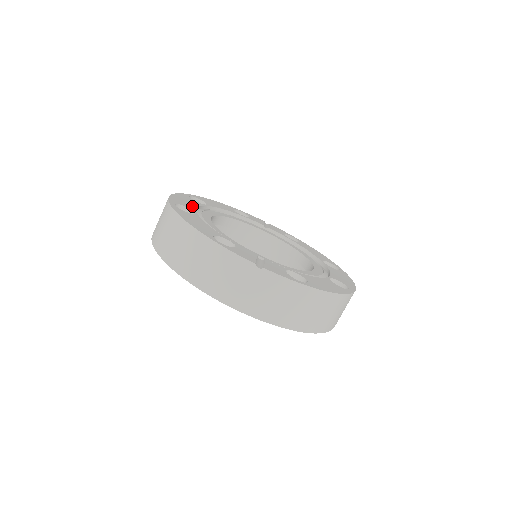
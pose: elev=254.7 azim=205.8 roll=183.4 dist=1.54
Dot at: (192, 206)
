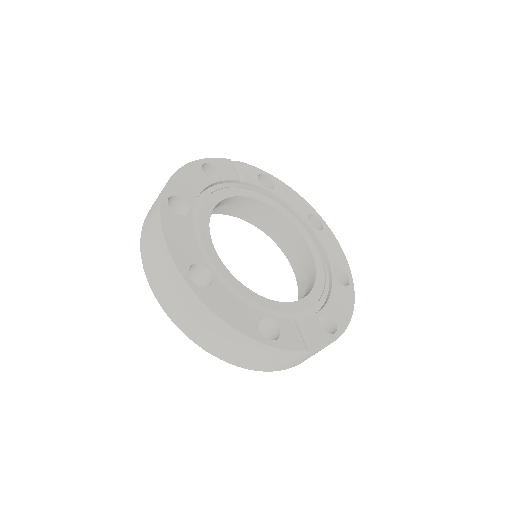
Dot at: (195, 248)
